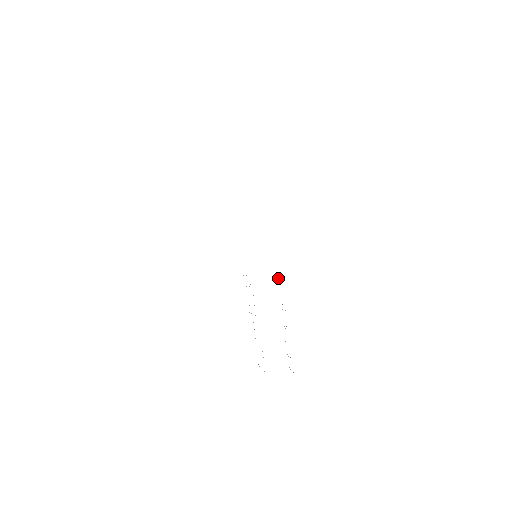
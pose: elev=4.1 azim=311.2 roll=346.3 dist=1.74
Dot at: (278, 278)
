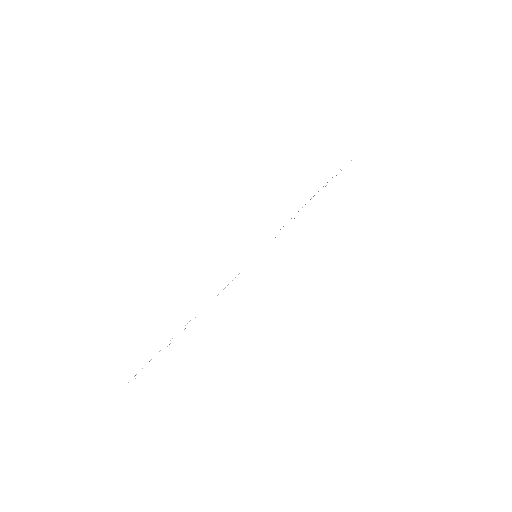
Dot at: occluded
